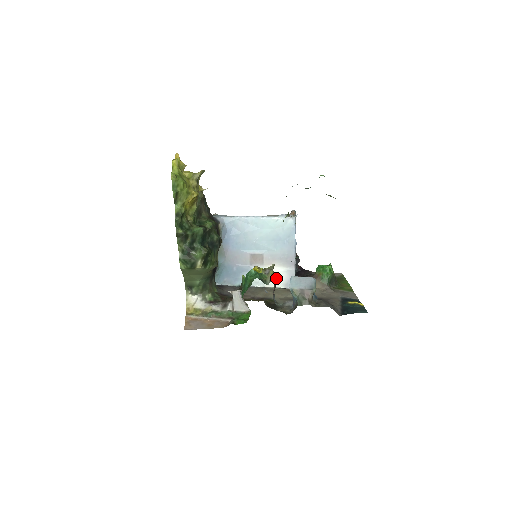
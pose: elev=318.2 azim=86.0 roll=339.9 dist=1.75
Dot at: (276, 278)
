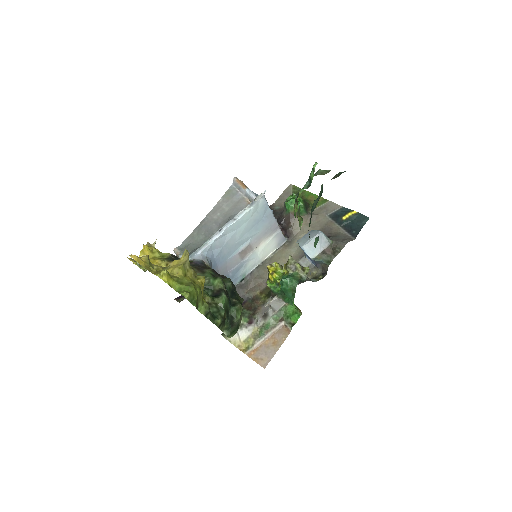
Dot at: (268, 248)
